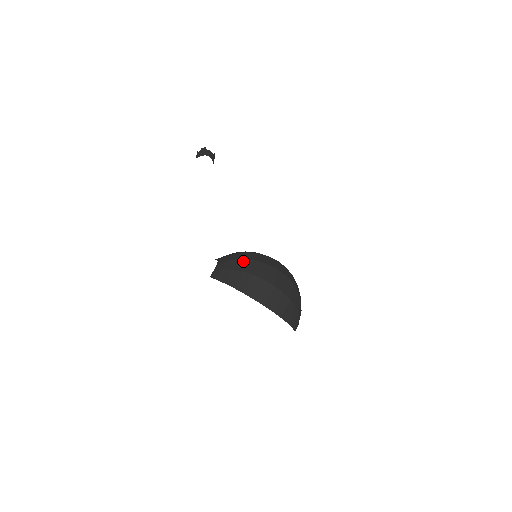
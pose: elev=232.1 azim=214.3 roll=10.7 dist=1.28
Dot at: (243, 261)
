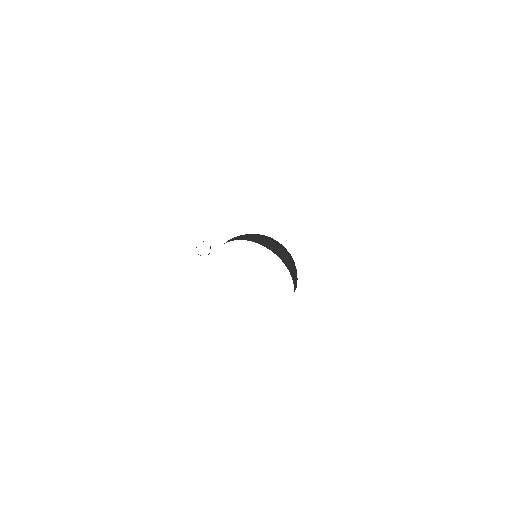
Dot at: occluded
